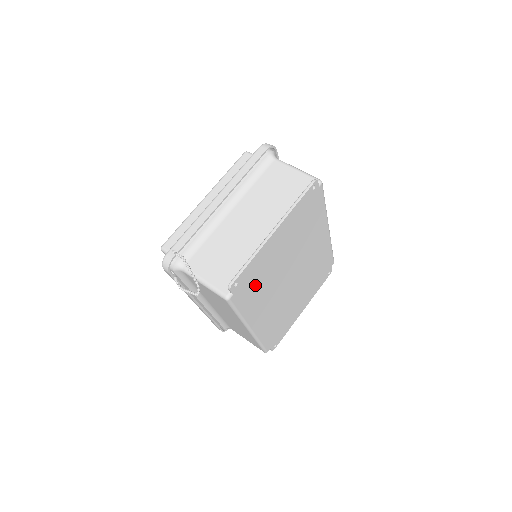
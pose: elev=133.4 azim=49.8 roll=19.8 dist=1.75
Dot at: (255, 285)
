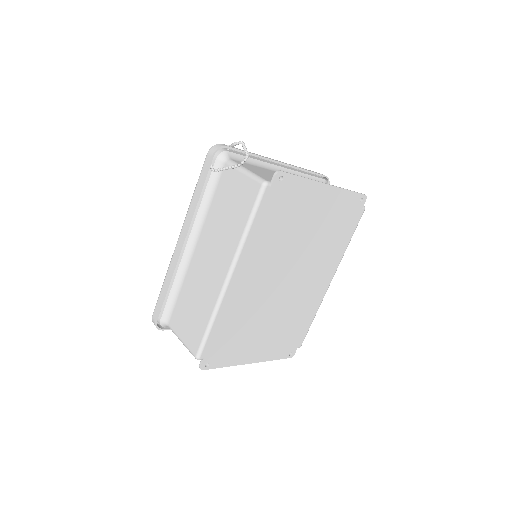
Dot at: (280, 217)
